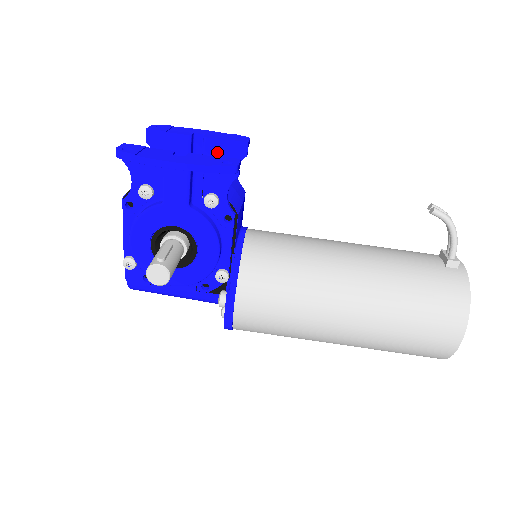
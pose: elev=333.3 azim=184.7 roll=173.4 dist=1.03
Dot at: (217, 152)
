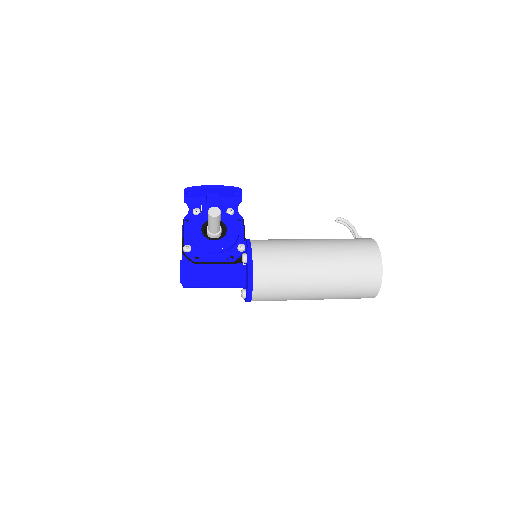
Dot at: occluded
